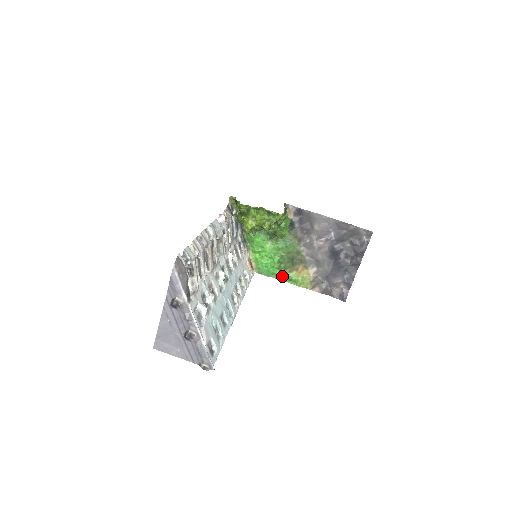
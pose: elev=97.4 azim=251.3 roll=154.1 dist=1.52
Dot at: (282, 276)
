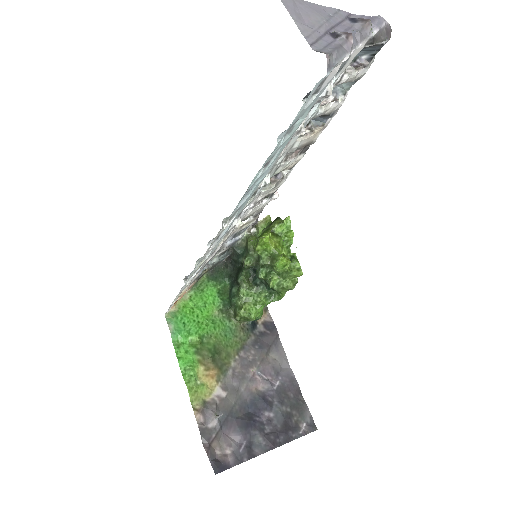
Dot at: (184, 355)
